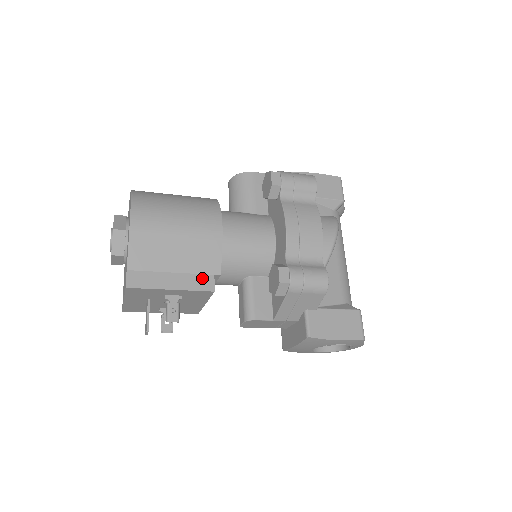
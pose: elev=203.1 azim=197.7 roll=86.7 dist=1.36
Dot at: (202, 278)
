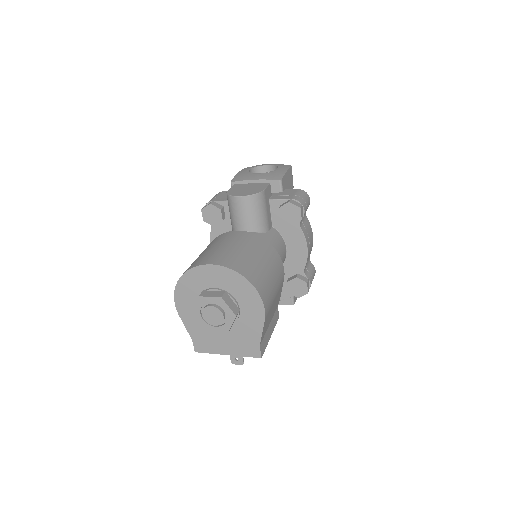
Dot at: (276, 314)
